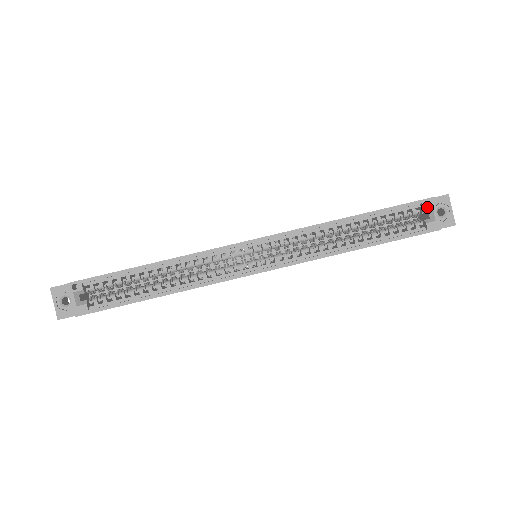
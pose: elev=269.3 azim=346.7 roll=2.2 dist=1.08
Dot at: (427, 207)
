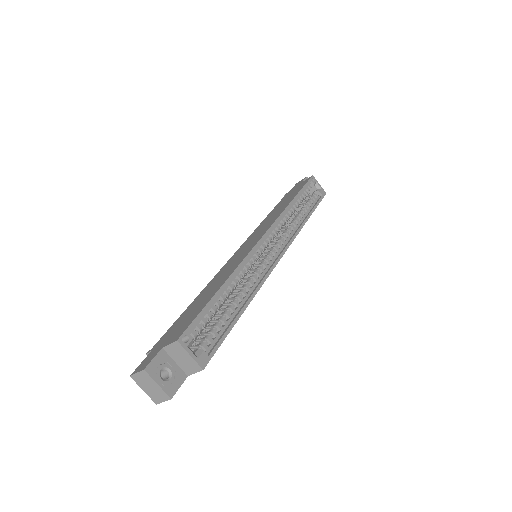
Dot at: (314, 182)
